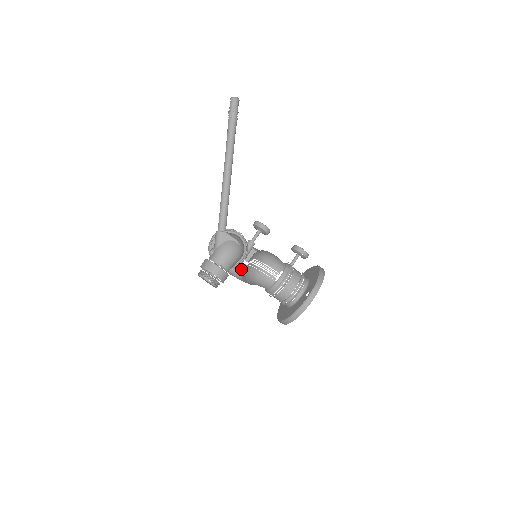
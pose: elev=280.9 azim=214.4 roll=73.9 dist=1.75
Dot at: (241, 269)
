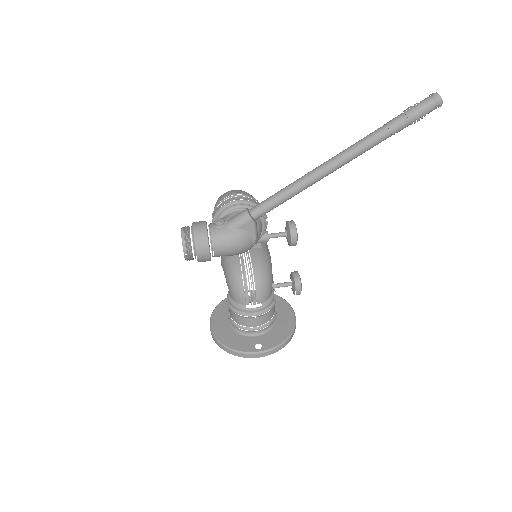
Dot at: occluded
